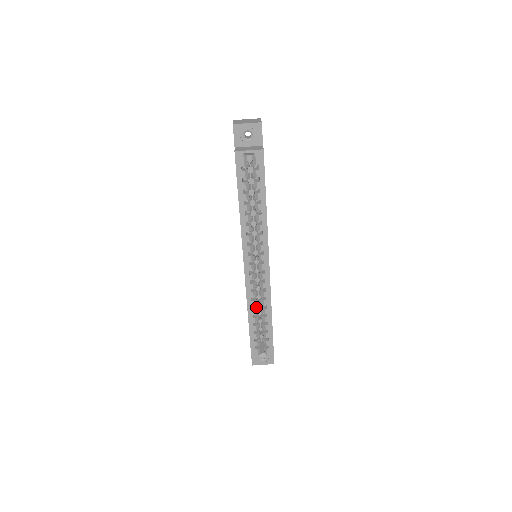
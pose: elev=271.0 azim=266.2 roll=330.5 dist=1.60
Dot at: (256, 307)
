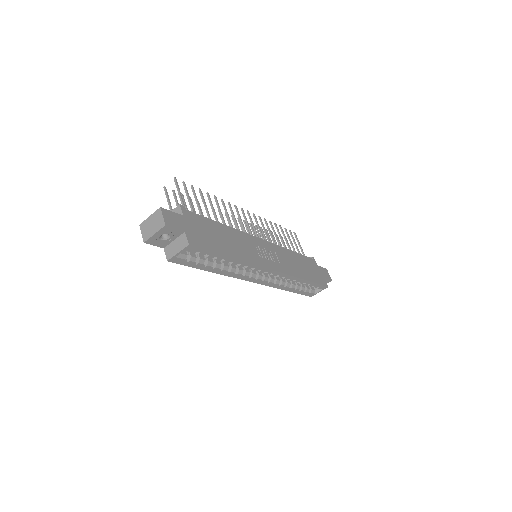
Dot at: (286, 283)
